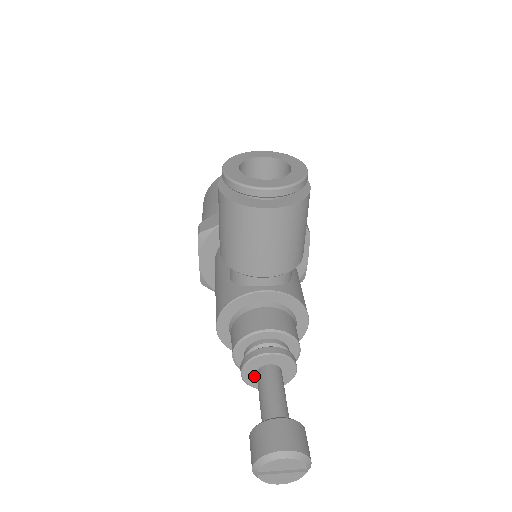
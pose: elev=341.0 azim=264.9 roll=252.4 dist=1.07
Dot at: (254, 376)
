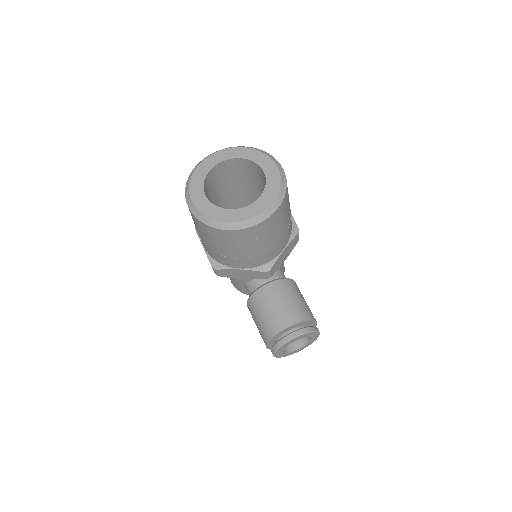
Dot at: occluded
